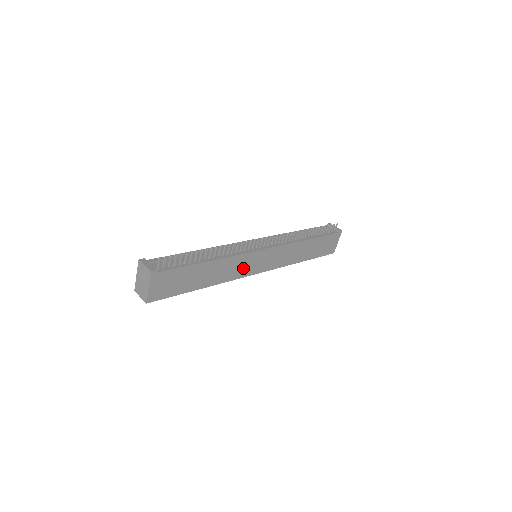
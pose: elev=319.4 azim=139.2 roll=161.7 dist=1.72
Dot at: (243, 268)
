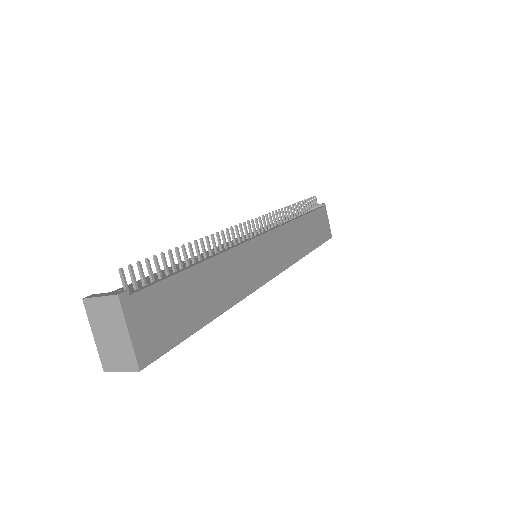
Dot at: (252, 271)
